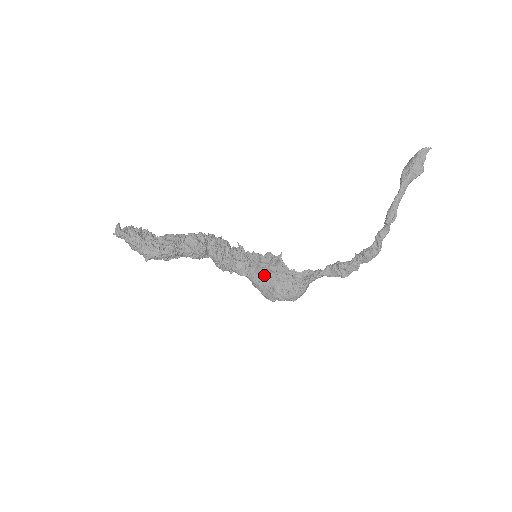
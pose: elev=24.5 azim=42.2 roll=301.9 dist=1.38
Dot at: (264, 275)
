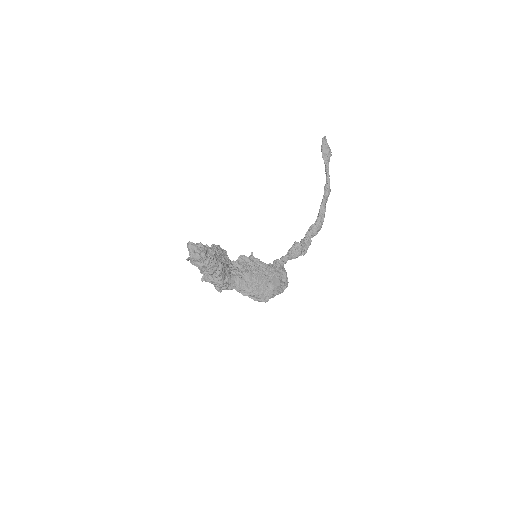
Dot at: (256, 277)
